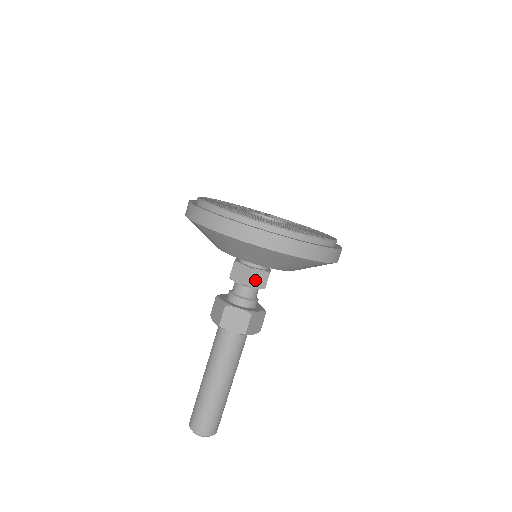
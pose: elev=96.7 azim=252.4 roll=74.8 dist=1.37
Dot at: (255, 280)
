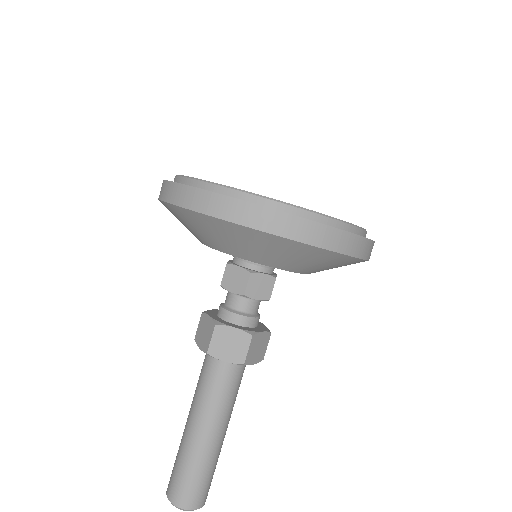
Dot at: (256, 288)
